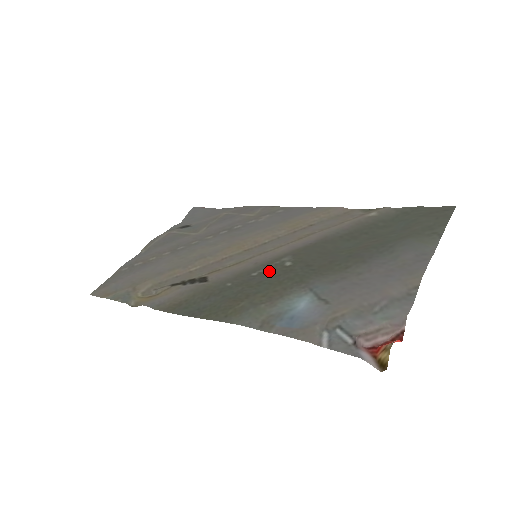
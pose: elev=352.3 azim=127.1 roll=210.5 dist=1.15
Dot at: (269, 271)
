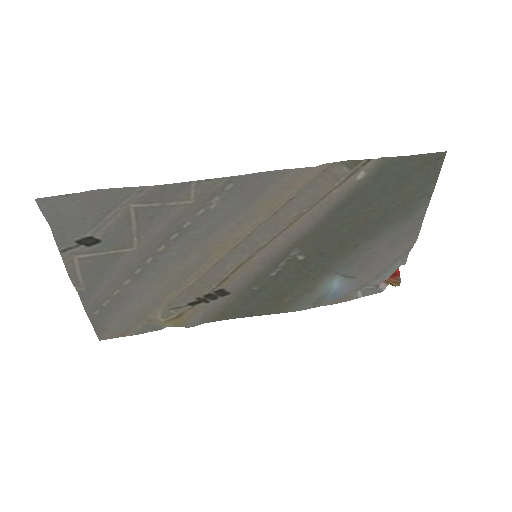
Dot at: (287, 269)
